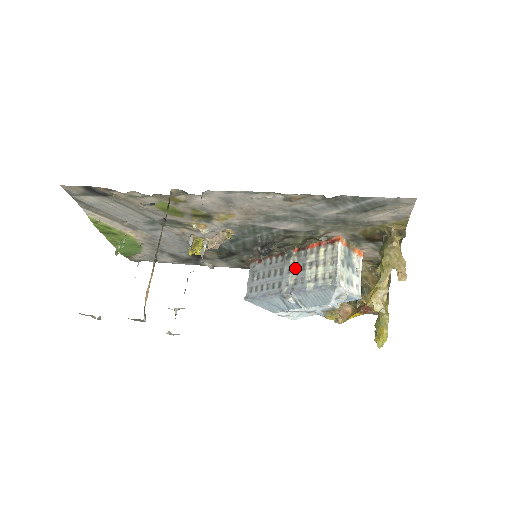
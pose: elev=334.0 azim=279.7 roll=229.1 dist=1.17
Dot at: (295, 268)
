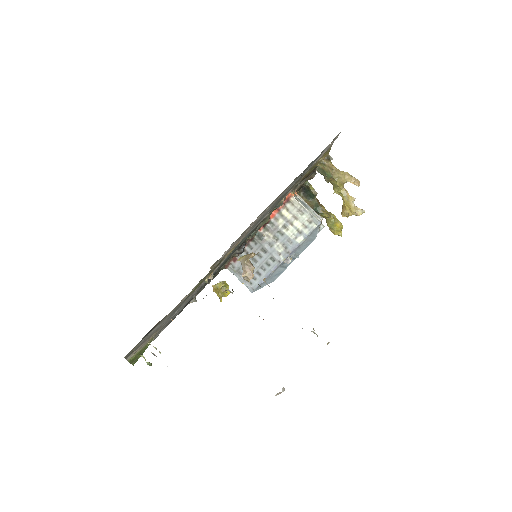
Dot at: (274, 239)
